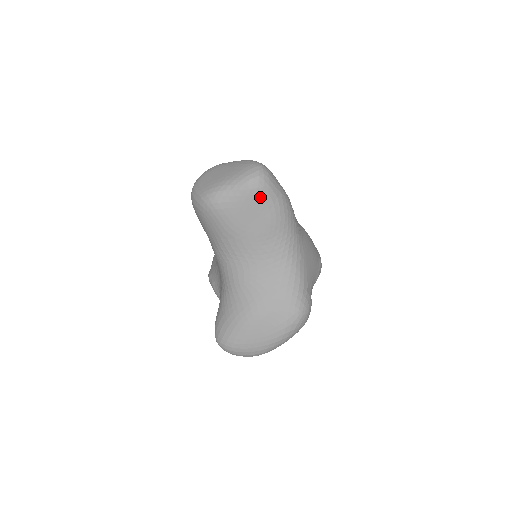
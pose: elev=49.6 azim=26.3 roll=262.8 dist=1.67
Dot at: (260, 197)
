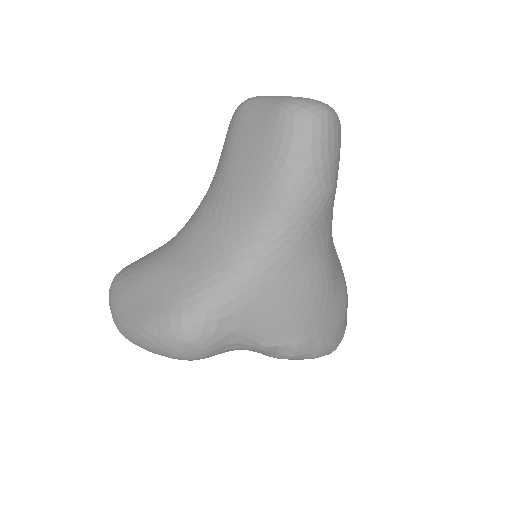
Dot at: (279, 135)
